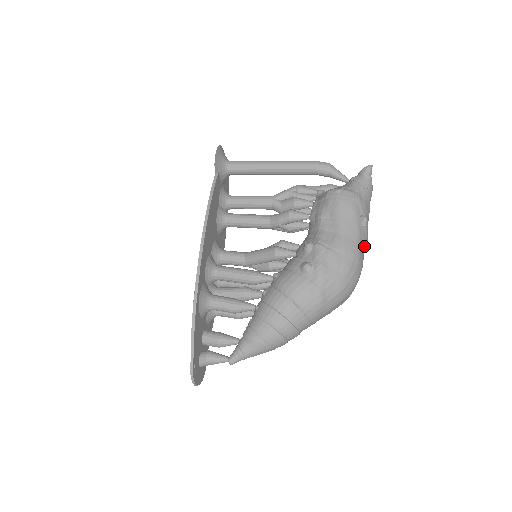
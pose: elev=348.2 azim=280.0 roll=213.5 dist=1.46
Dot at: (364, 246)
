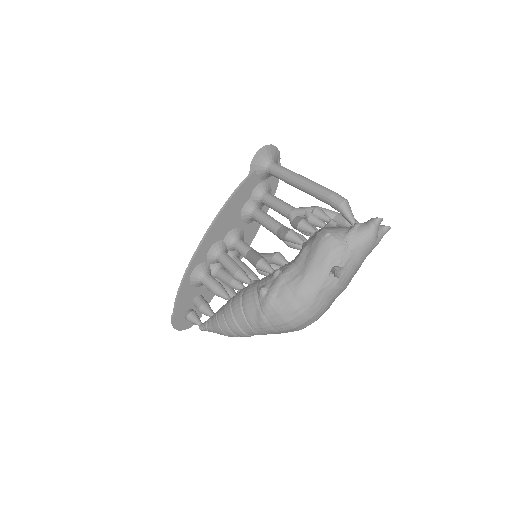
Dot at: (330, 294)
